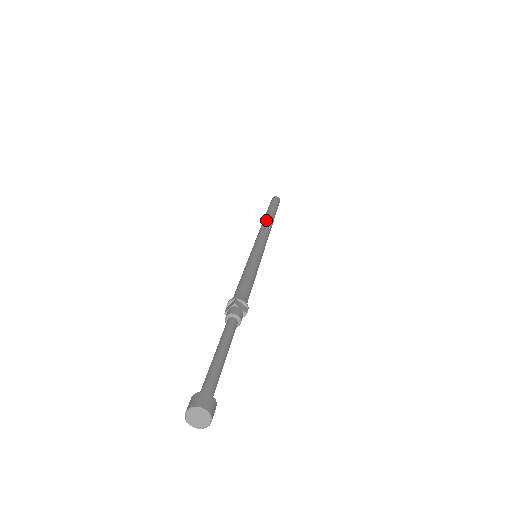
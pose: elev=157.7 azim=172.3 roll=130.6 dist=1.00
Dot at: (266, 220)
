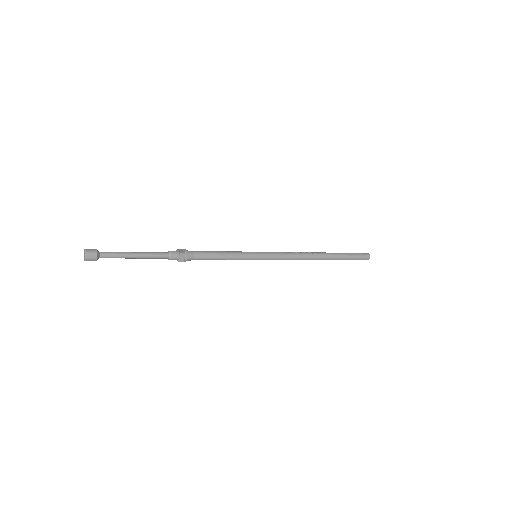
Dot at: (311, 252)
